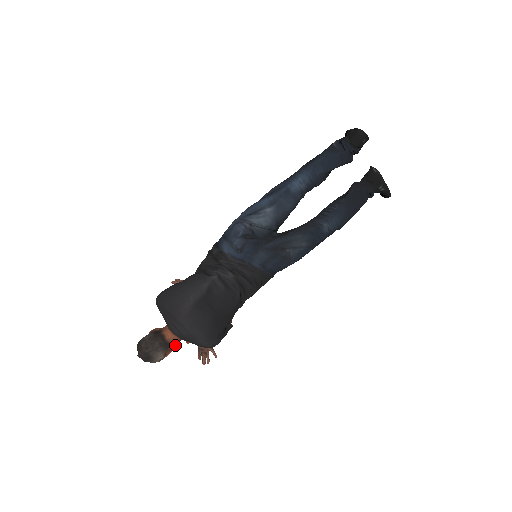
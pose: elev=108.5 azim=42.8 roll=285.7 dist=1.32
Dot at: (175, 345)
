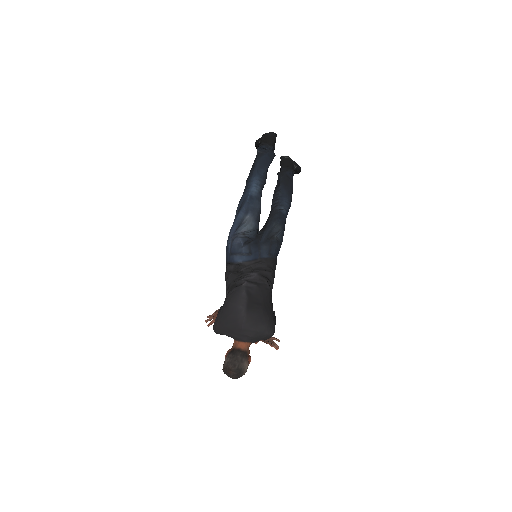
Dot at: (249, 352)
